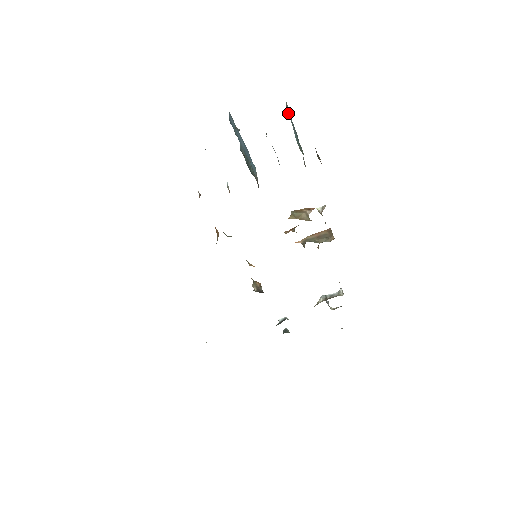
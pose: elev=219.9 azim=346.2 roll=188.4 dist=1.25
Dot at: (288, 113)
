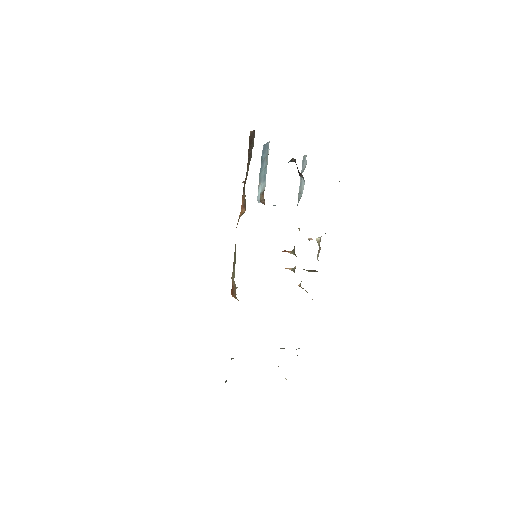
Dot at: occluded
